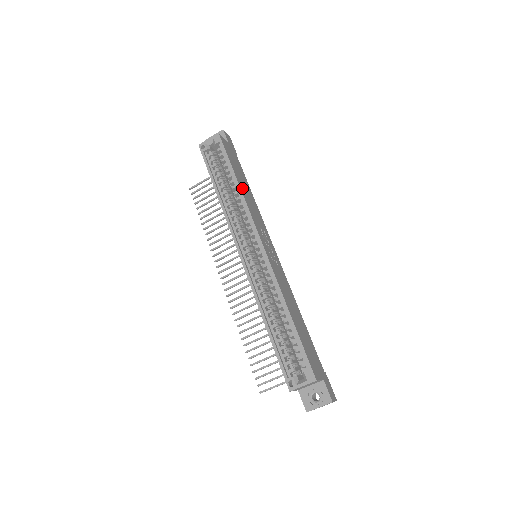
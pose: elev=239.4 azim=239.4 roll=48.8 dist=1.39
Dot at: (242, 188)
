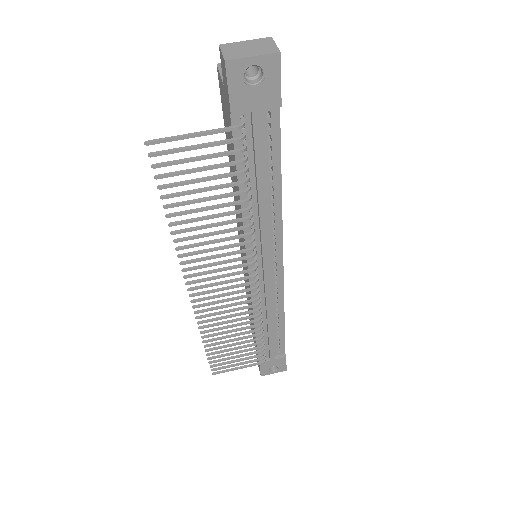
Dot at: occluded
